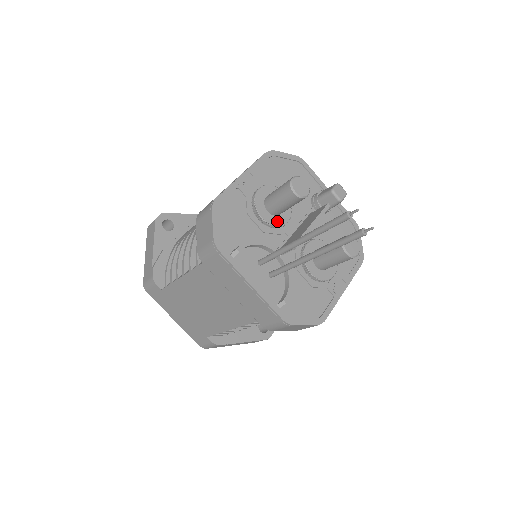
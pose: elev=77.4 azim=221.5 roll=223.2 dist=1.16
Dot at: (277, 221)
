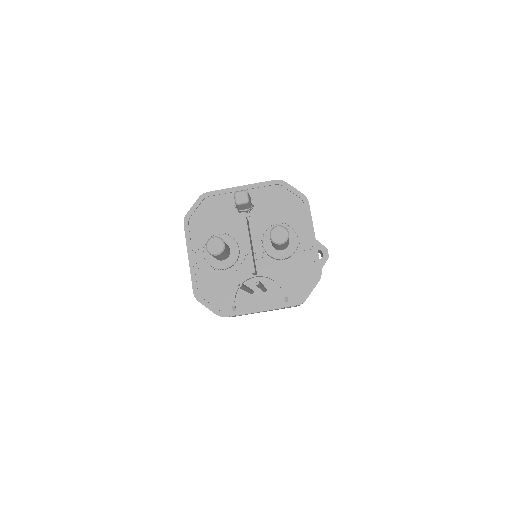
Dot at: (233, 258)
